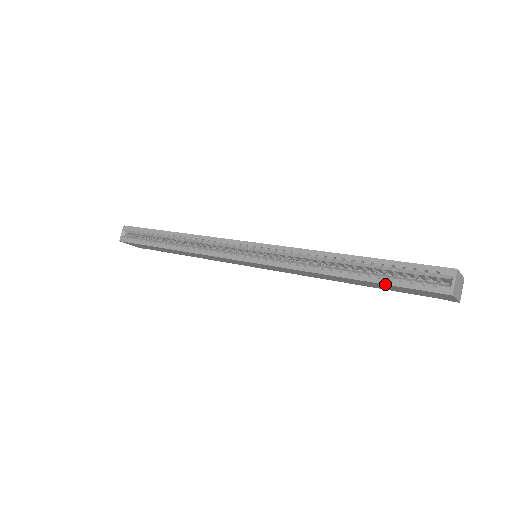
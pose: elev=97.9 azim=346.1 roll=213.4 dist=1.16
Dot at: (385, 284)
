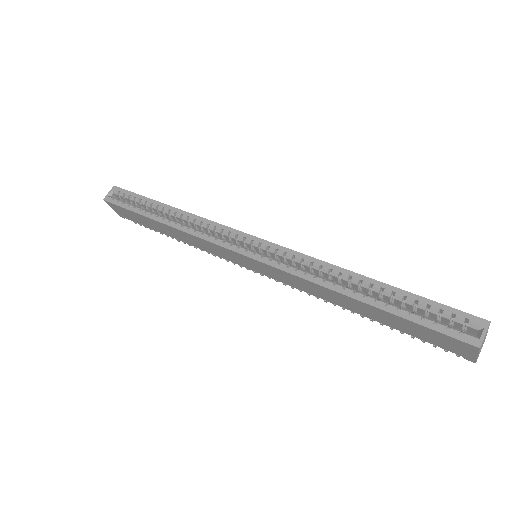
Dot at: (404, 318)
